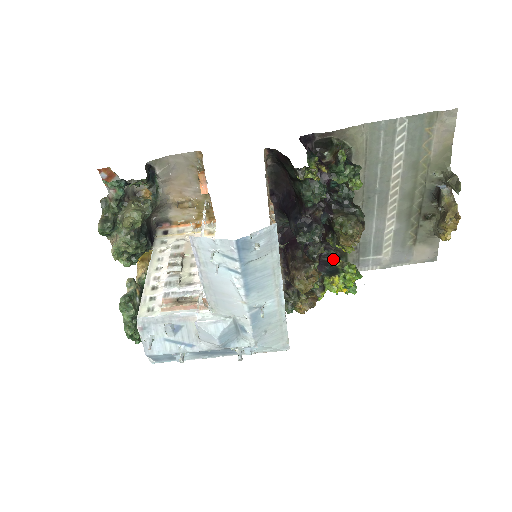
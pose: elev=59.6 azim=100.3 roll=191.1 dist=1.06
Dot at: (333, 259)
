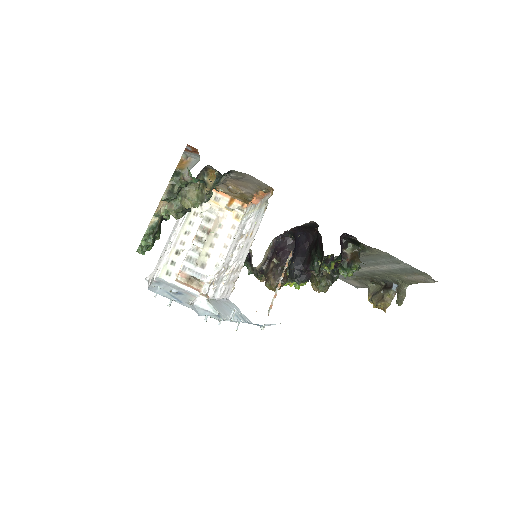
Dot at: occluded
